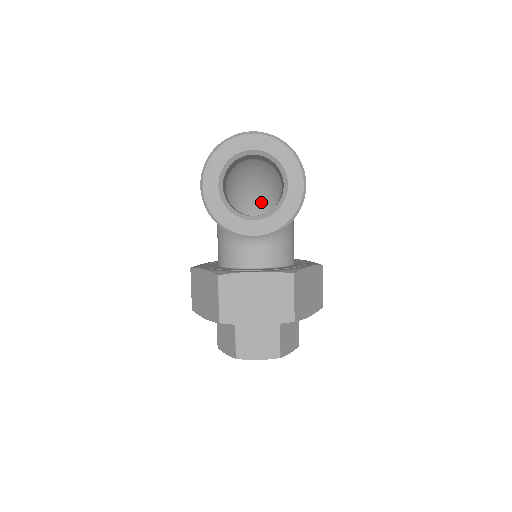
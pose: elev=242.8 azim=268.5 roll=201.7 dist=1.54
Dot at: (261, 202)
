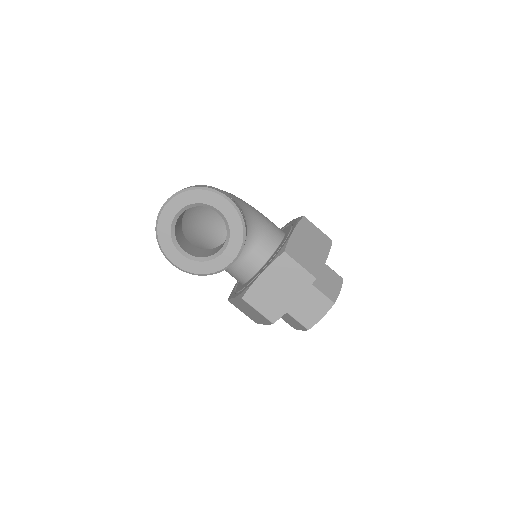
Dot at: occluded
